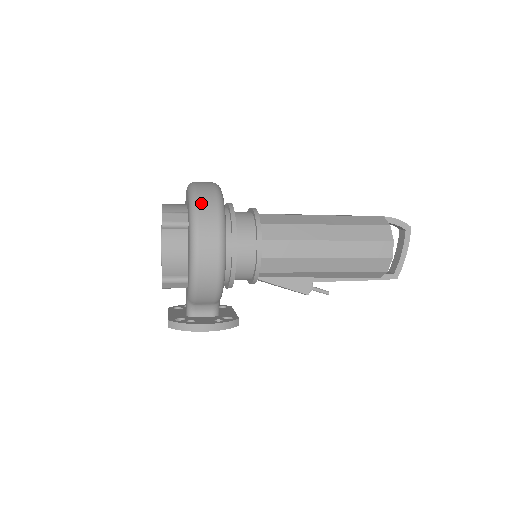
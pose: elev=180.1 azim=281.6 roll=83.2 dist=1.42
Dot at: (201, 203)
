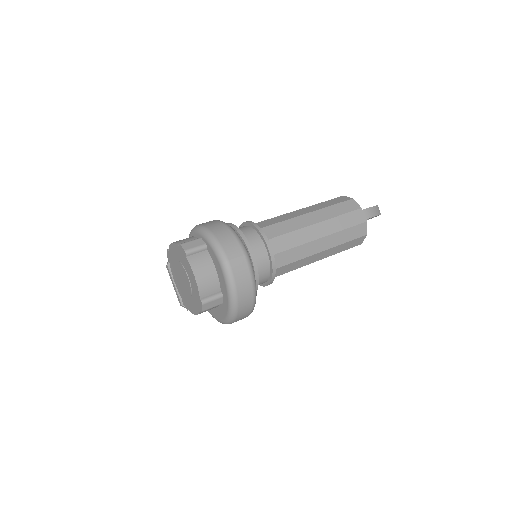
Dot at: (241, 307)
